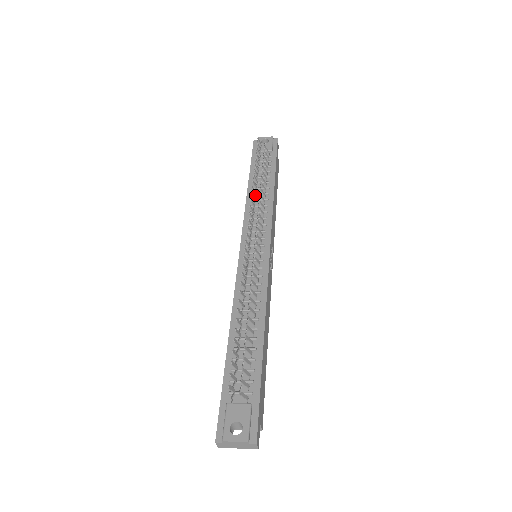
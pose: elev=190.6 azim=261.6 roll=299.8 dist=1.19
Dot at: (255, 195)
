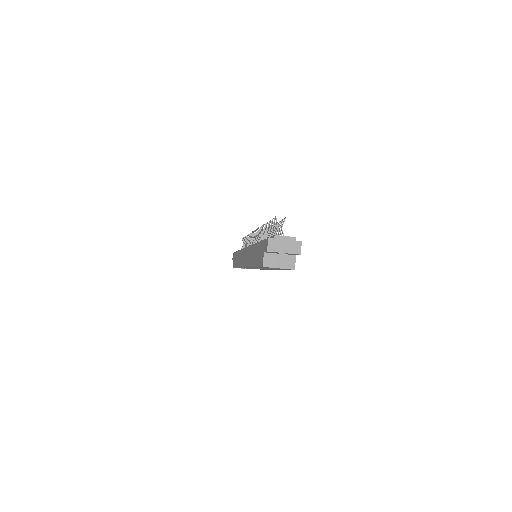
Dot at: (249, 242)
